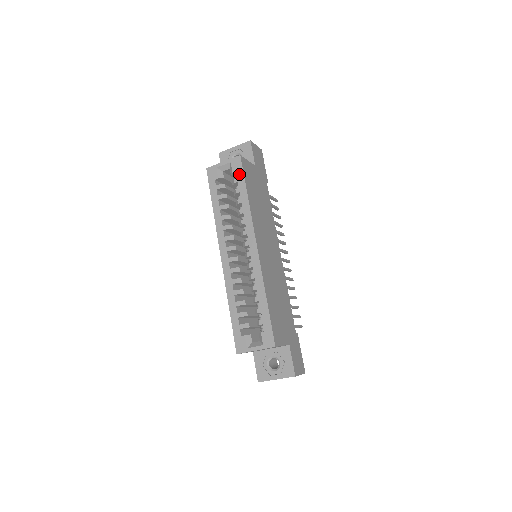
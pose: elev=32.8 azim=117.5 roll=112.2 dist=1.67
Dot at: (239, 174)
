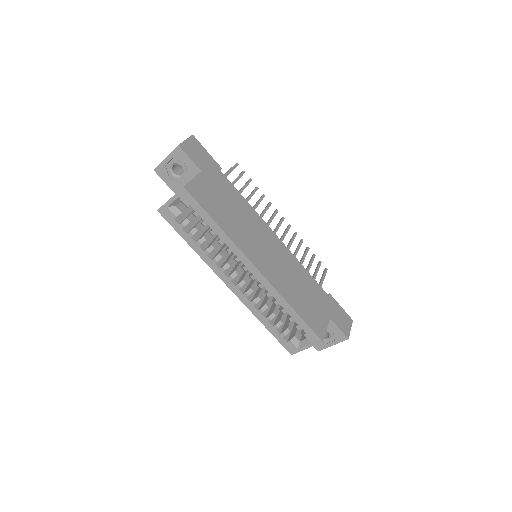
Dot at: (195, 207)
